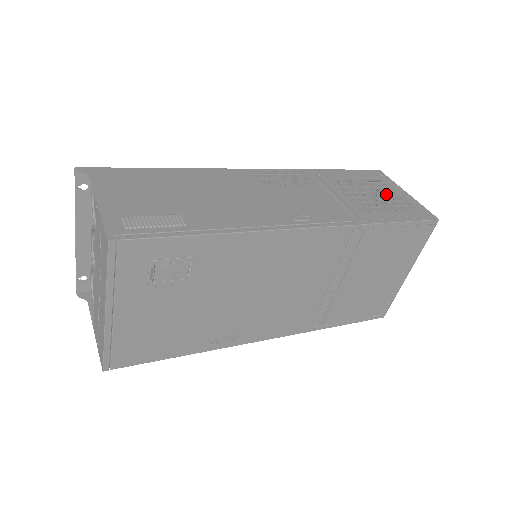
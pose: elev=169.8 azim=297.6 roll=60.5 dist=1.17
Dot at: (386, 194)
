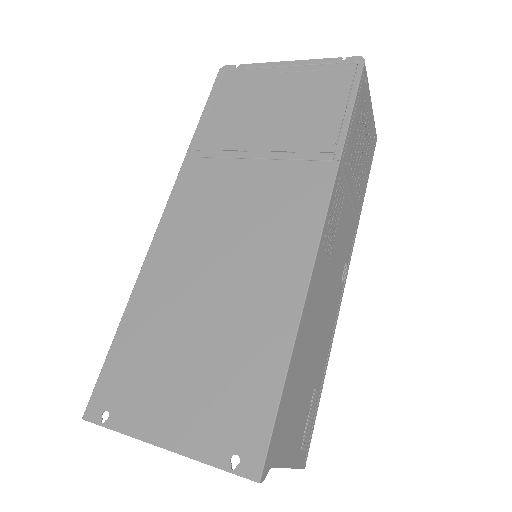
Dot at: (366, 133)
